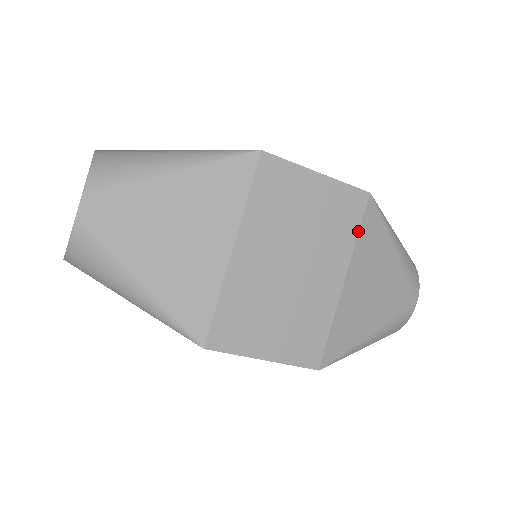
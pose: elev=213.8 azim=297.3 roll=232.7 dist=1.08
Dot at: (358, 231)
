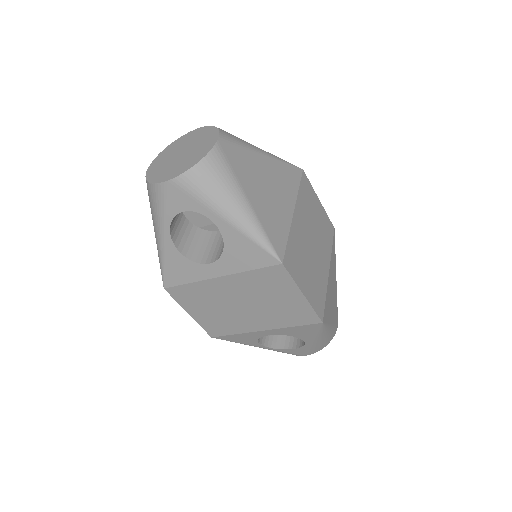
Dot at: (332, 245)
